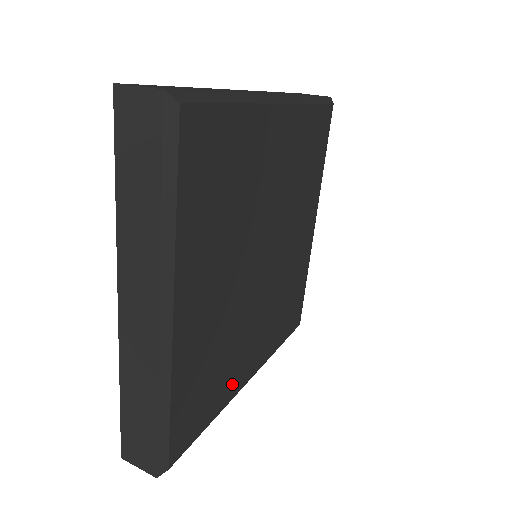
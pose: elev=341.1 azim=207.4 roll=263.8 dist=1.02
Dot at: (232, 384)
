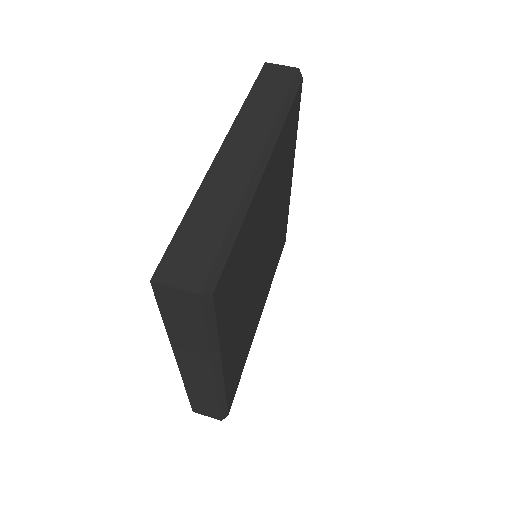
Dot at: (227, 333)
